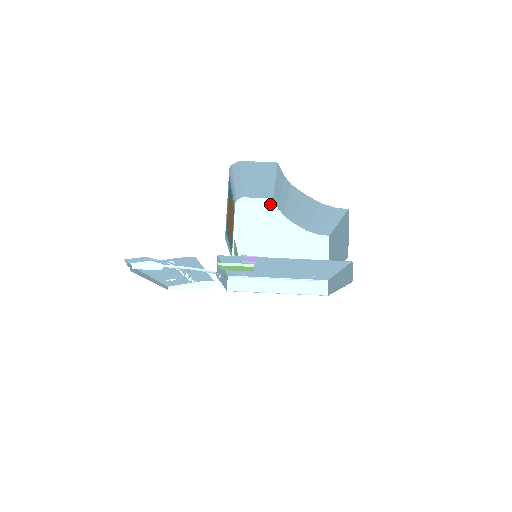
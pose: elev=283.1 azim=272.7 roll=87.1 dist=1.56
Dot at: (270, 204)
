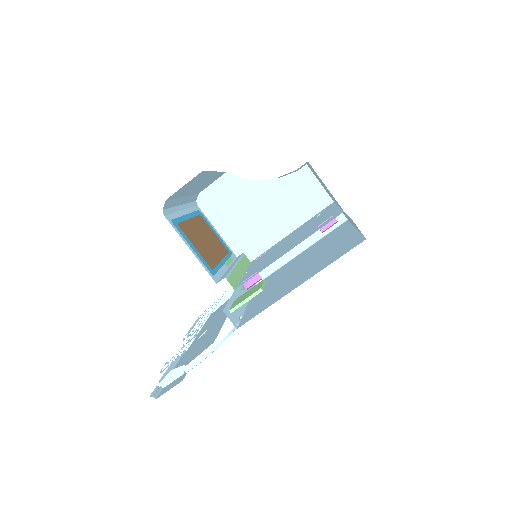
Dot at: (228, 179)
